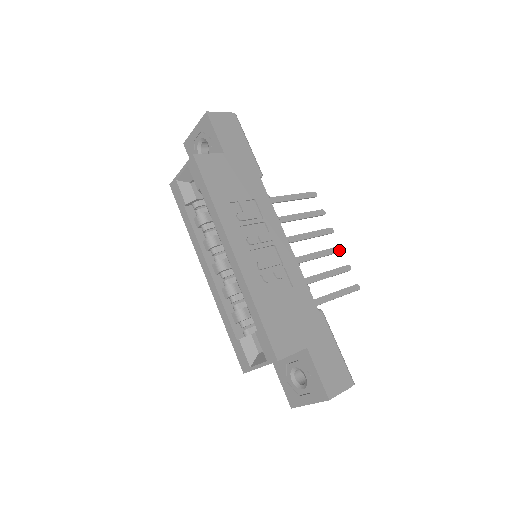
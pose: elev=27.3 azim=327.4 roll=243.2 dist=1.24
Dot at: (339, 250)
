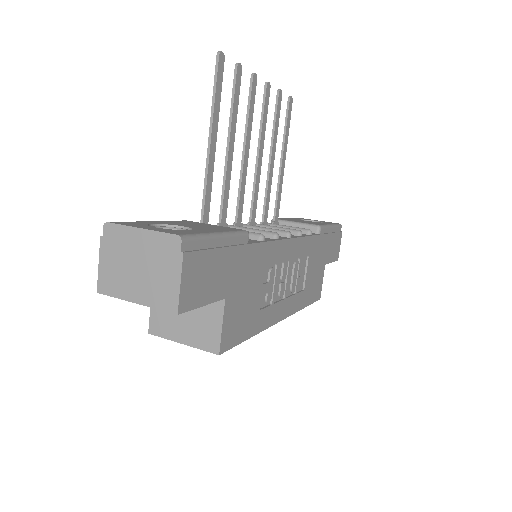
Dot at: (269, 91)
